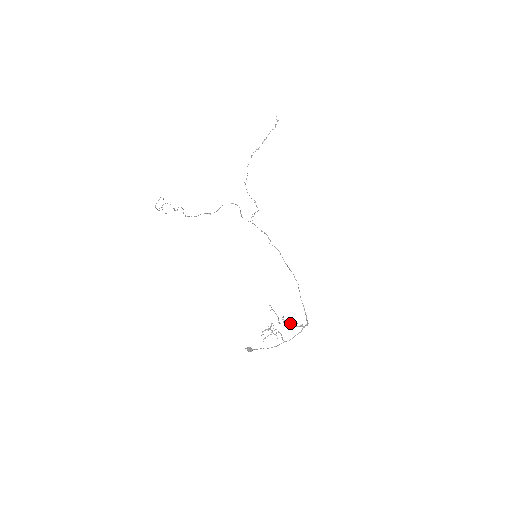
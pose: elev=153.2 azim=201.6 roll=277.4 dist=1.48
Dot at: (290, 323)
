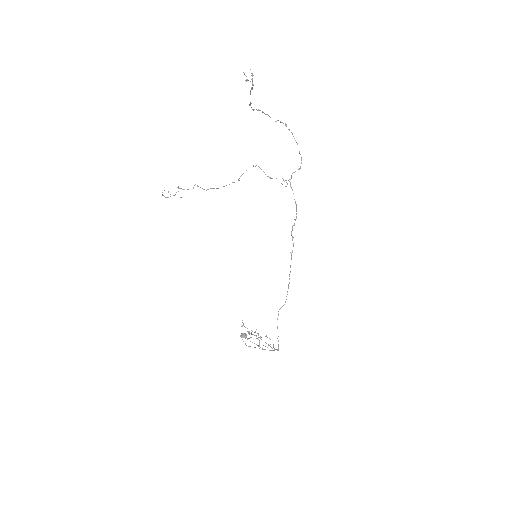
Dot at: occluded
